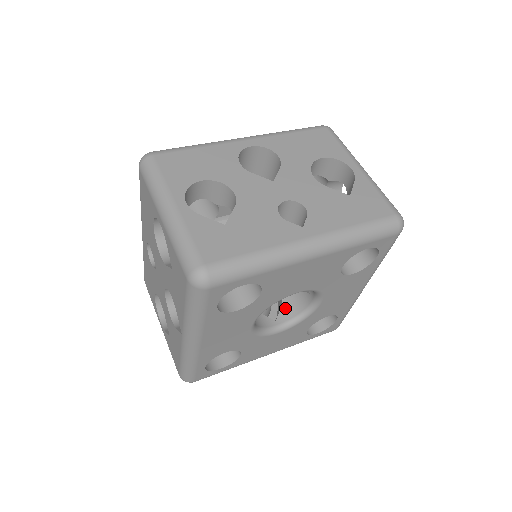
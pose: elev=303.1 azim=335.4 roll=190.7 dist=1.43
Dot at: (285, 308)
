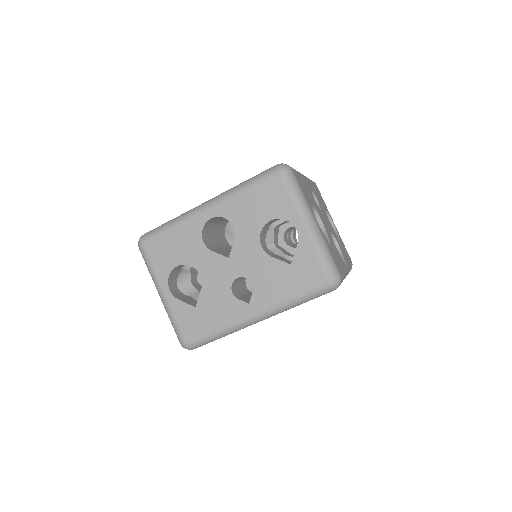
Dot at: occluded
